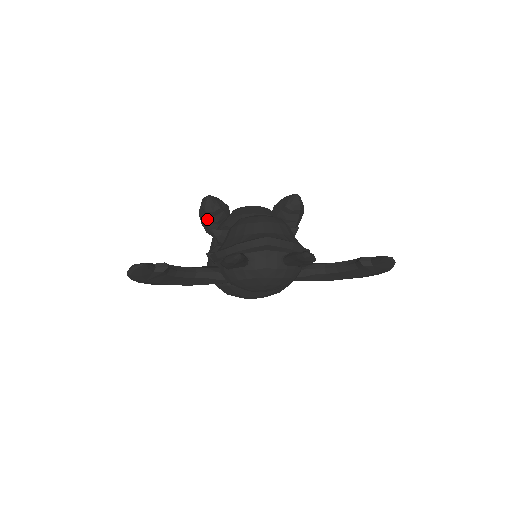
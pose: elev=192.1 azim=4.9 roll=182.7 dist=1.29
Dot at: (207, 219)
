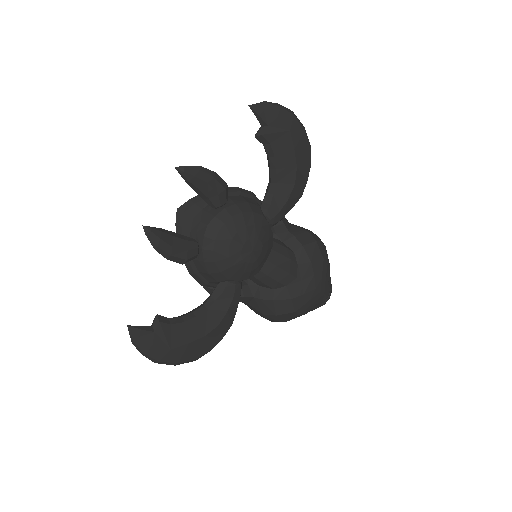
Dot at: occluded
